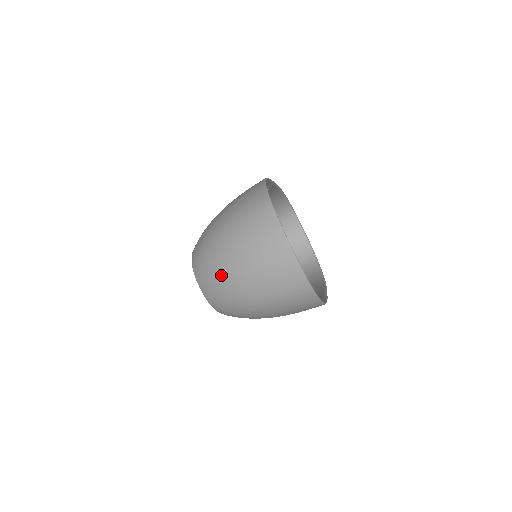
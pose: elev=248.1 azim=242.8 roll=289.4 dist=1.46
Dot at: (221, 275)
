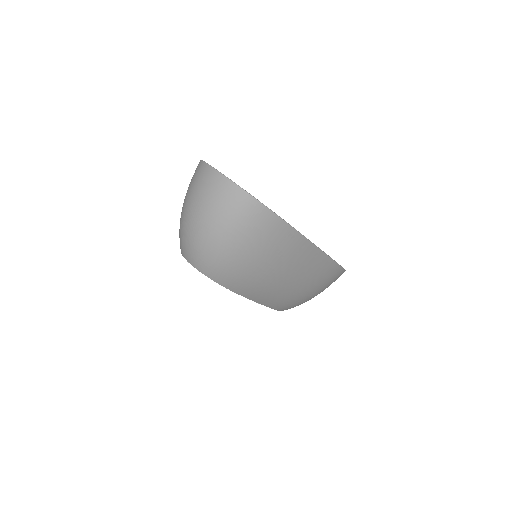
Dot at: (188, 230)
